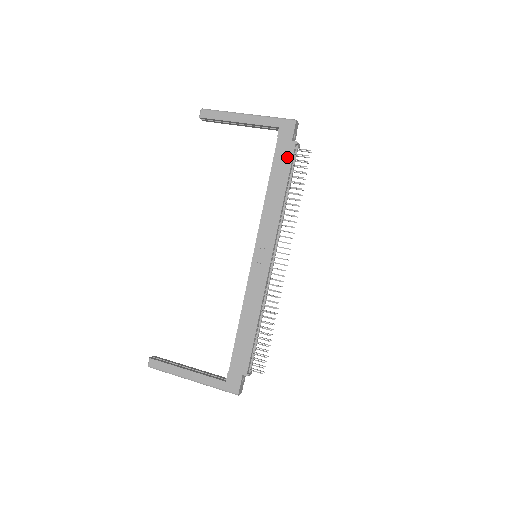
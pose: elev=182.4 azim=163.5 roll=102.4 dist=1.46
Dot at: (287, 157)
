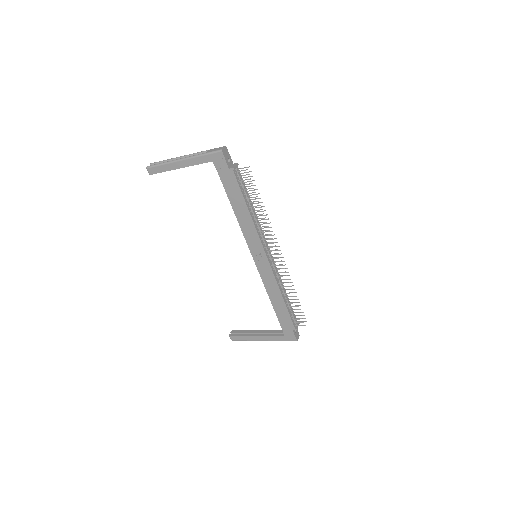
Dot at: (233, 183)
